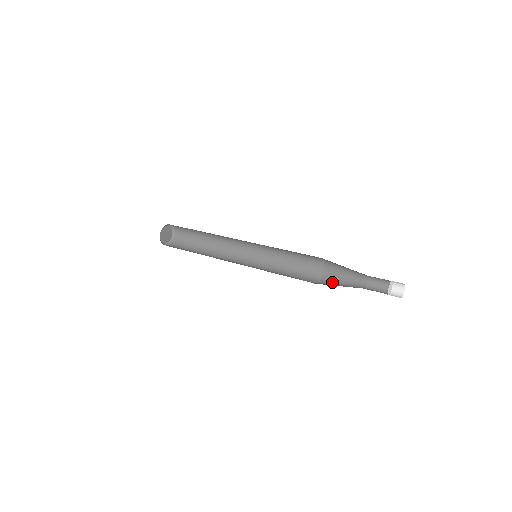
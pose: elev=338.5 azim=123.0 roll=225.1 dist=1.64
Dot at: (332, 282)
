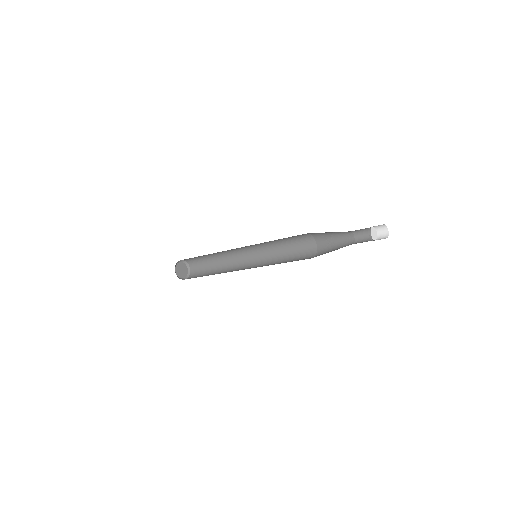
Dot at: (325, 253)
